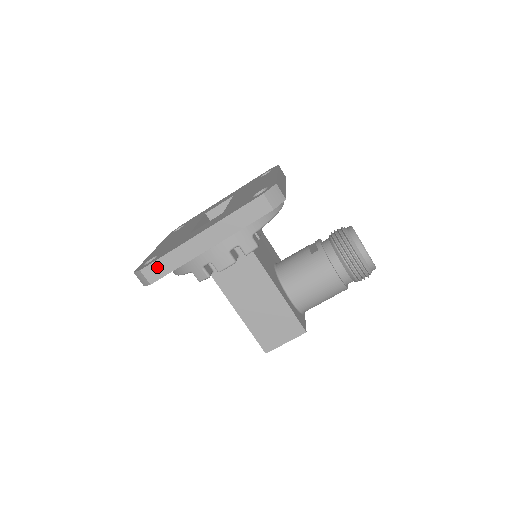
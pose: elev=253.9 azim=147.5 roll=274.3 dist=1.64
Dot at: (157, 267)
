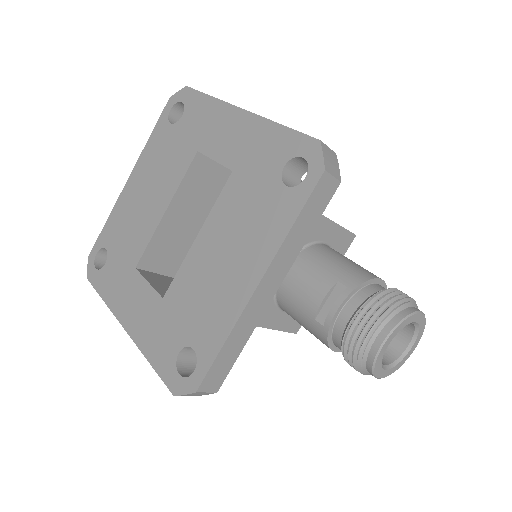
Dot at: occluded
